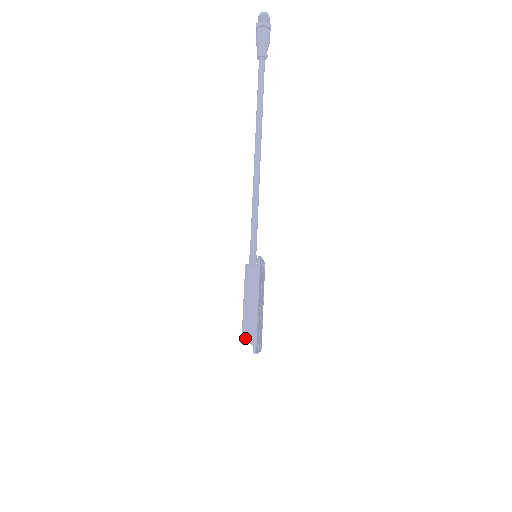
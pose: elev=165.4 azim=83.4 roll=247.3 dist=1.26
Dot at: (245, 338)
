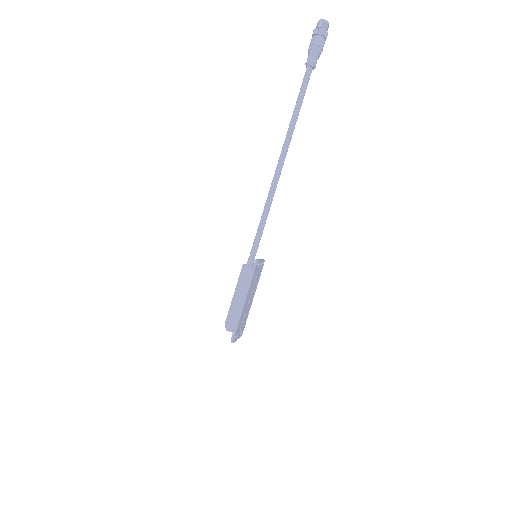
Dot at: (227, 327)
